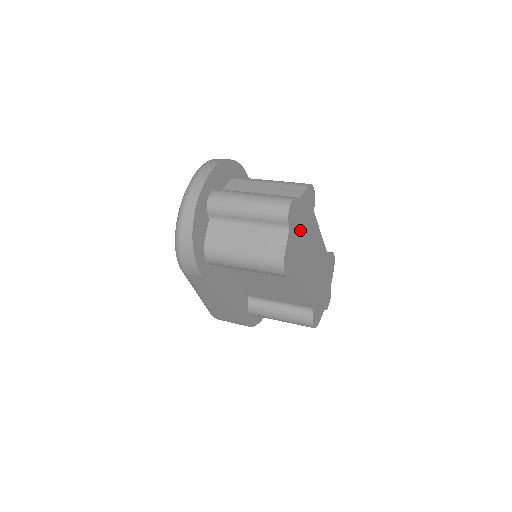
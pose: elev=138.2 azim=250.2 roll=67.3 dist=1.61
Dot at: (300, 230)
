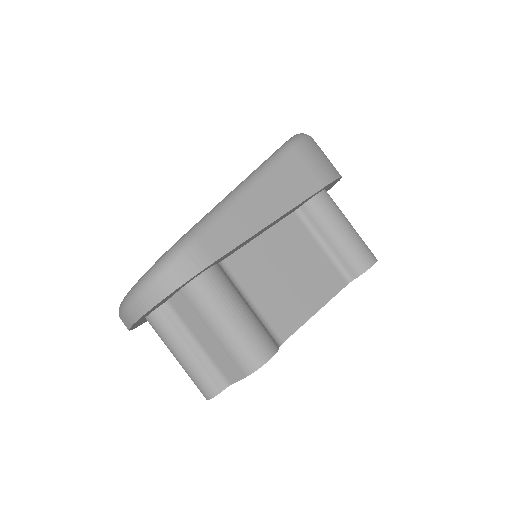
Dot at: occluded
